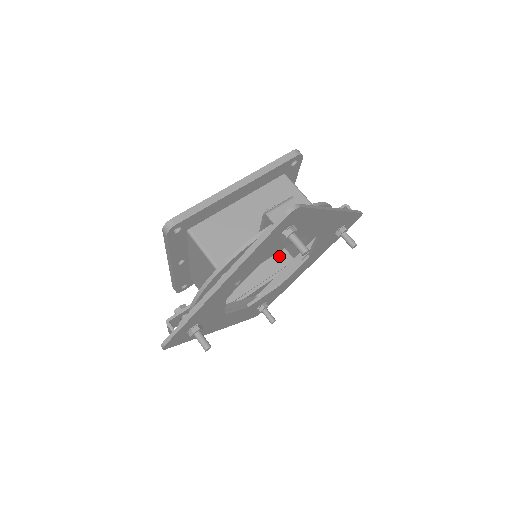
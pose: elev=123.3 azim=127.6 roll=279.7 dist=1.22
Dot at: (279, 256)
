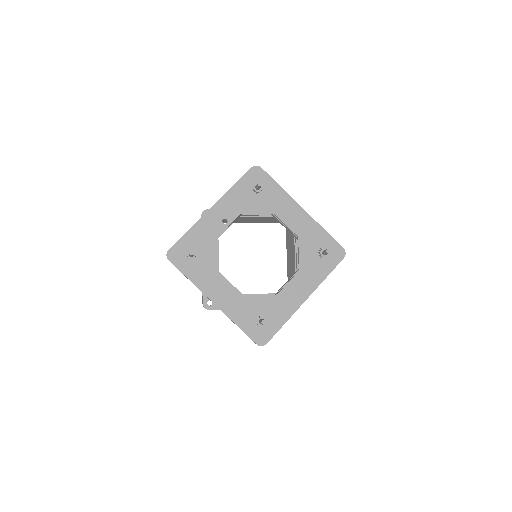
Dot at: occluded
